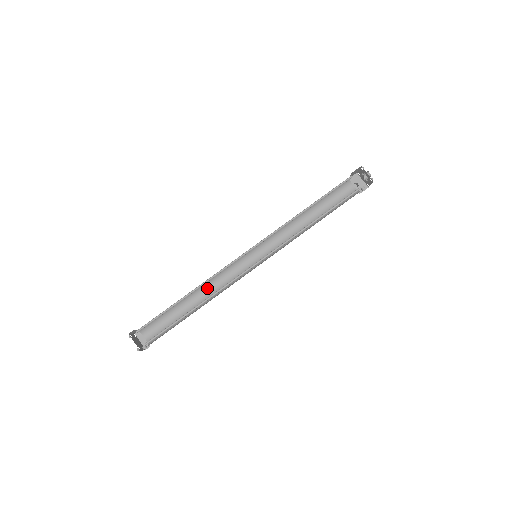
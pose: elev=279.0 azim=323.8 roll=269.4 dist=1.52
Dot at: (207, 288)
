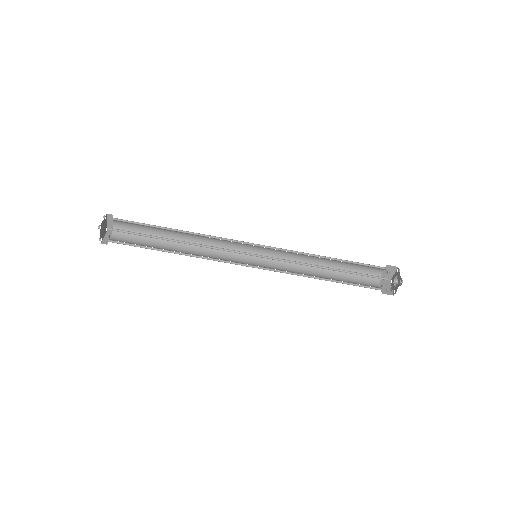
Dot at: (197, 236)
